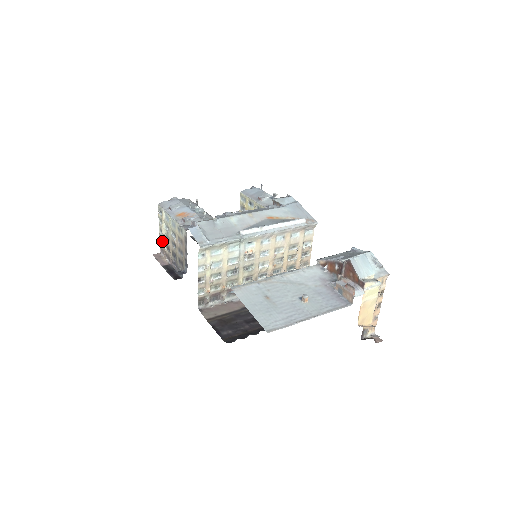
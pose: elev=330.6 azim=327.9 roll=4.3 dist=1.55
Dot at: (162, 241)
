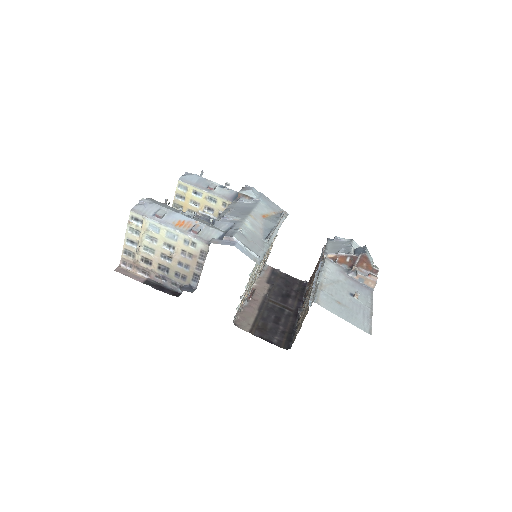
Dot at: (130, 253)
